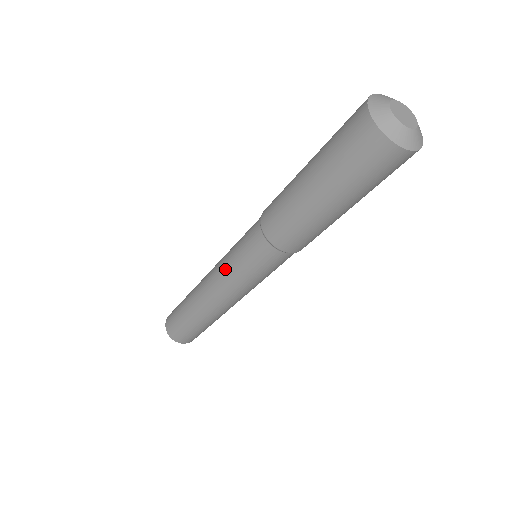
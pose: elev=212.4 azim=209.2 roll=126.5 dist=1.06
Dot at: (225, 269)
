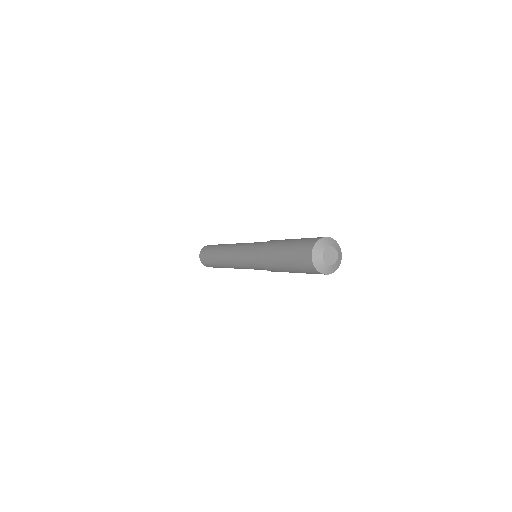
Dot at: (240, 265)
